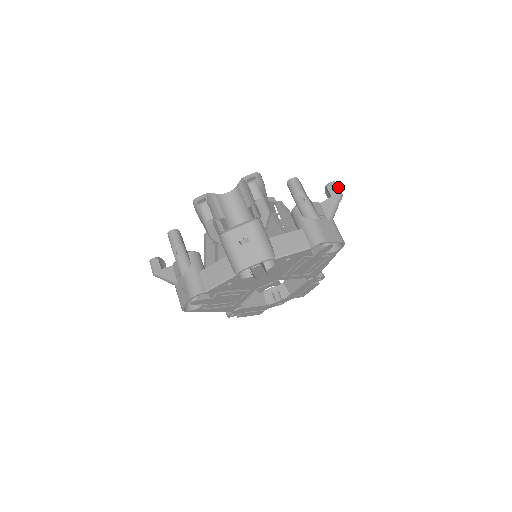
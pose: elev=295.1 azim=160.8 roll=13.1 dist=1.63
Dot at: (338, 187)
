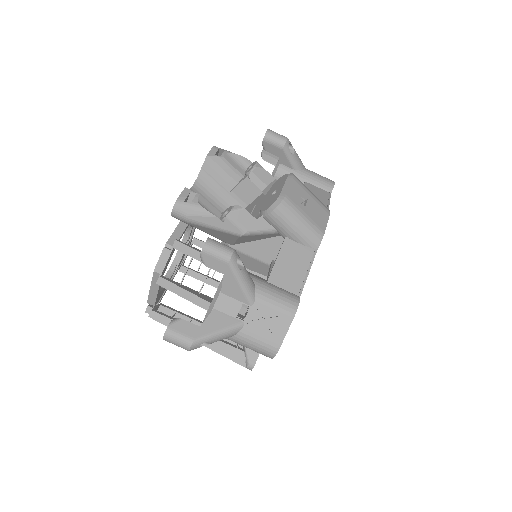
Dot at: occluded
